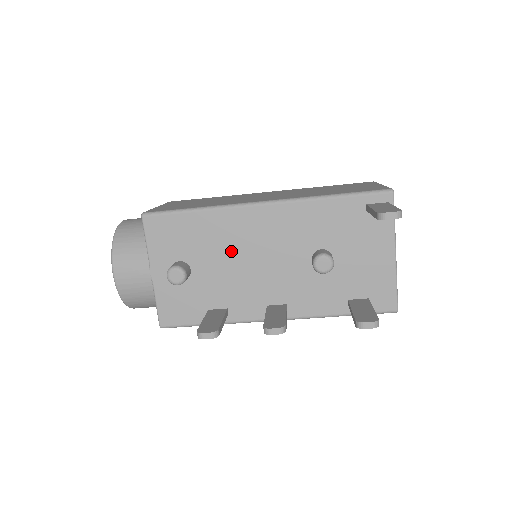
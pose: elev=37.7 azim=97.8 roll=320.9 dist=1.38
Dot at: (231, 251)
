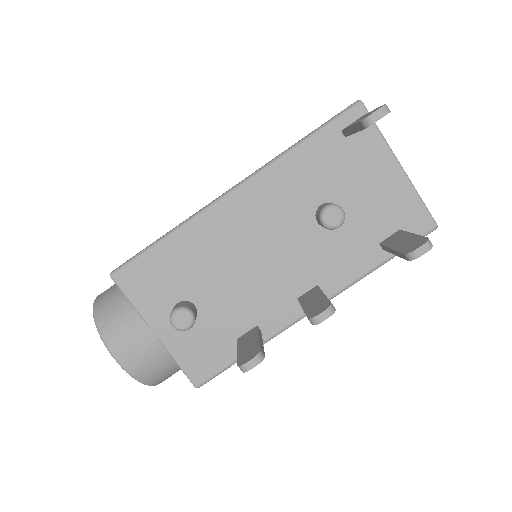
Dot at: (227, 261)
